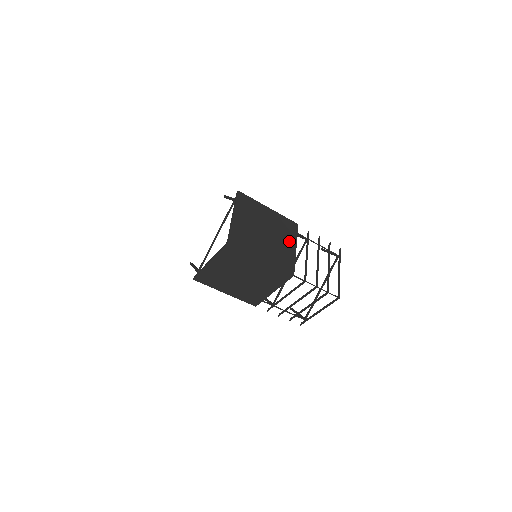
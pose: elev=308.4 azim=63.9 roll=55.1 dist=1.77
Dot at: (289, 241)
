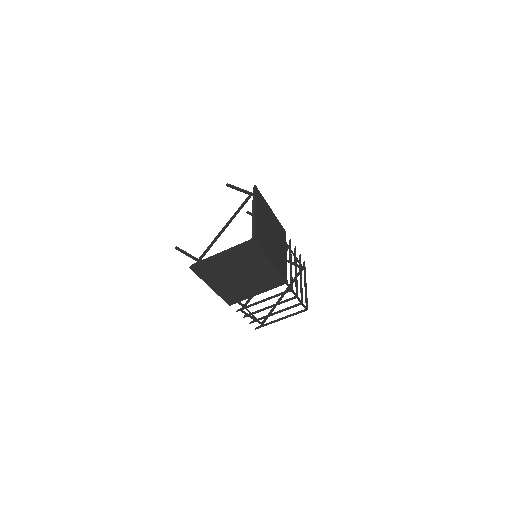
Dot at: (283, 247)
